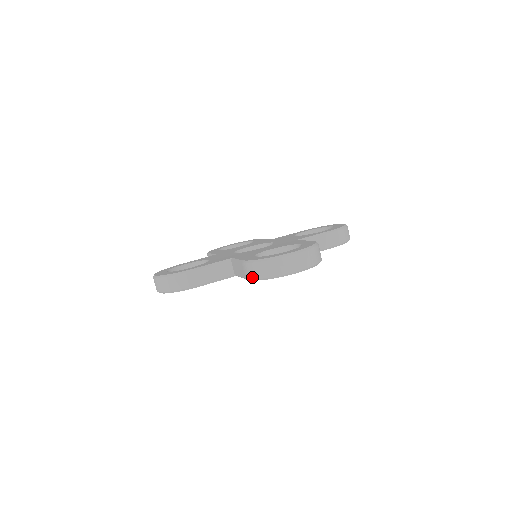
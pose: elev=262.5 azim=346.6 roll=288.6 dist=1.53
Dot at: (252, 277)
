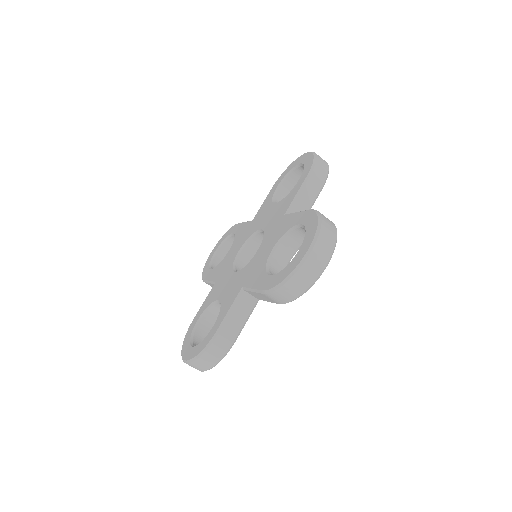
Dot at: (286, 302)
